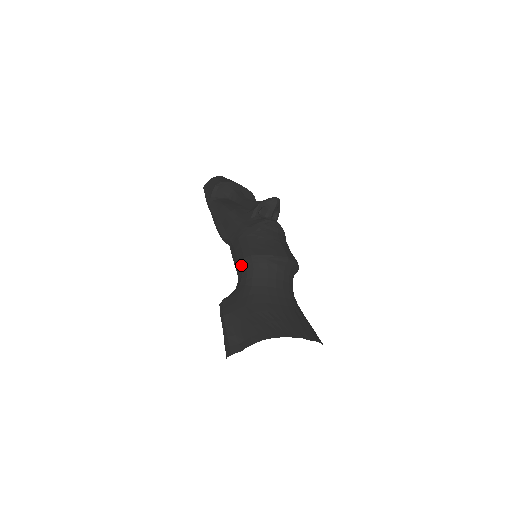
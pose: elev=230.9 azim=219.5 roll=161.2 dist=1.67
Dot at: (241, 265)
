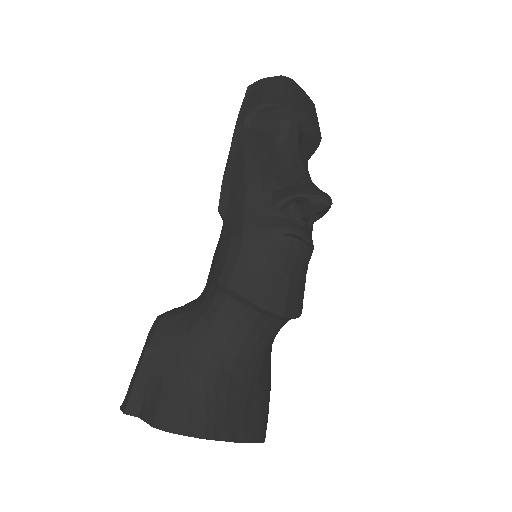
Dot at: (213, 281)
